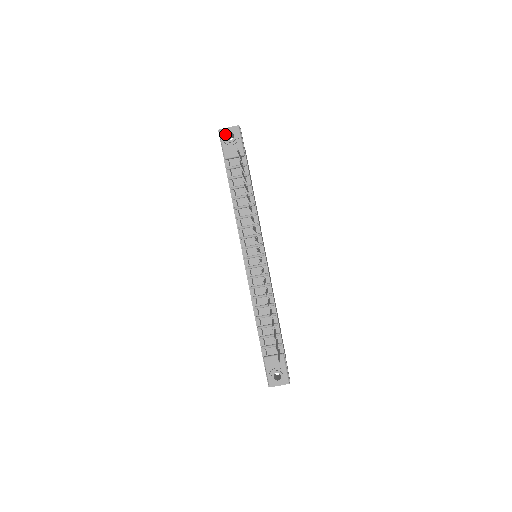
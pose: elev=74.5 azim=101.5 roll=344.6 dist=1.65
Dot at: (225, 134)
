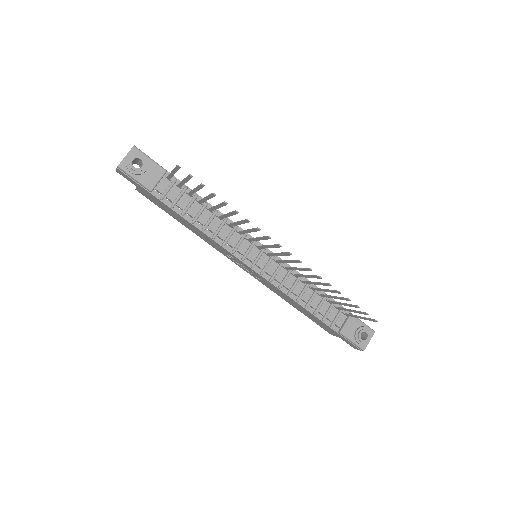
Dot at: (130, 165)
